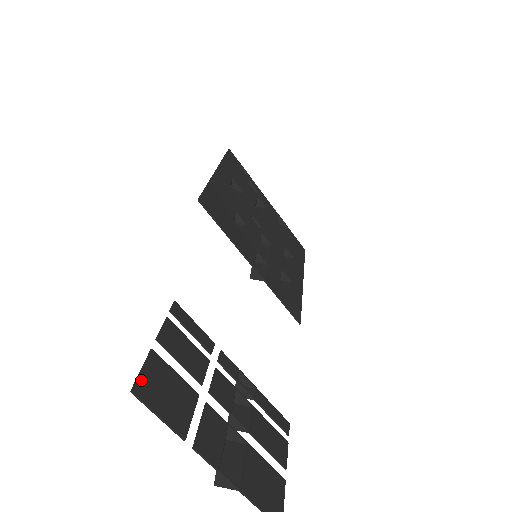
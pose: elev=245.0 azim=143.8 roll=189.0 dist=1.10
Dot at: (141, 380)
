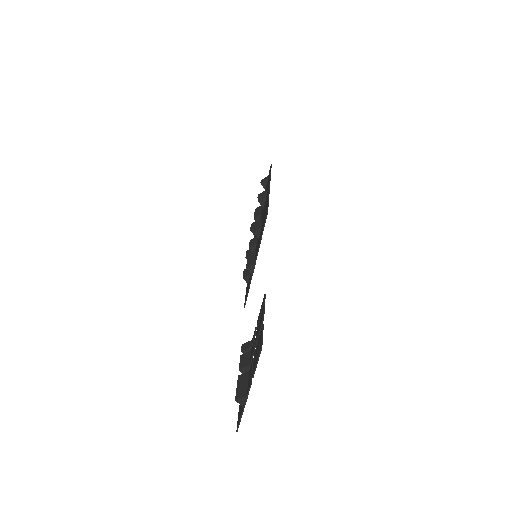
Dot at: (262, 342)
